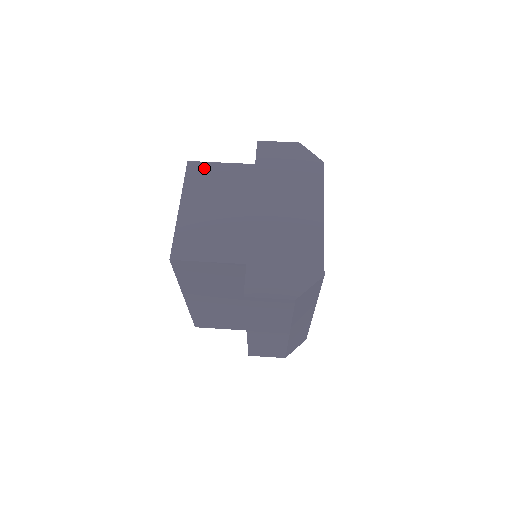
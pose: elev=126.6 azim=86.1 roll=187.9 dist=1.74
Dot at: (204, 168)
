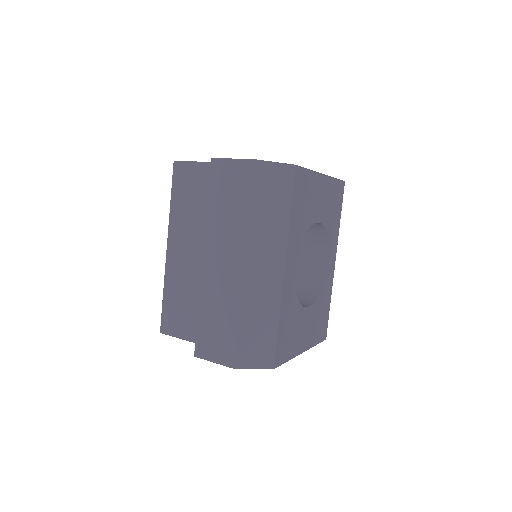
Dot at: occluded
